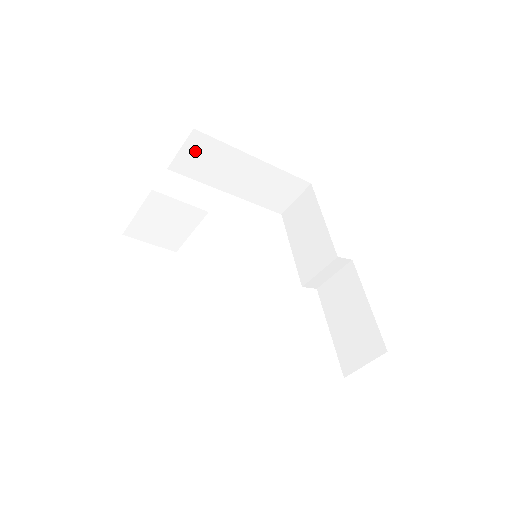
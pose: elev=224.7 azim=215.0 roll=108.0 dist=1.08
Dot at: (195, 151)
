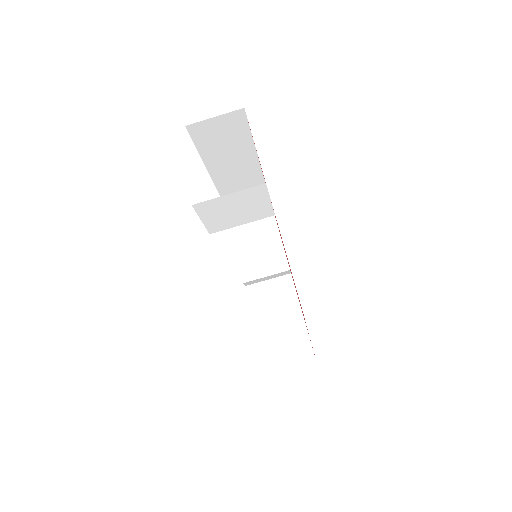
Dot at: (224, 125)
